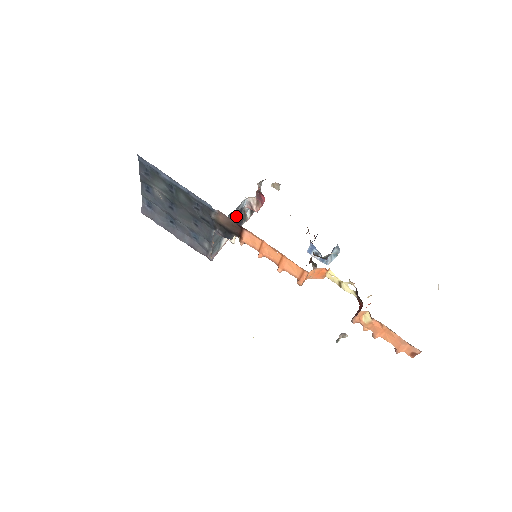
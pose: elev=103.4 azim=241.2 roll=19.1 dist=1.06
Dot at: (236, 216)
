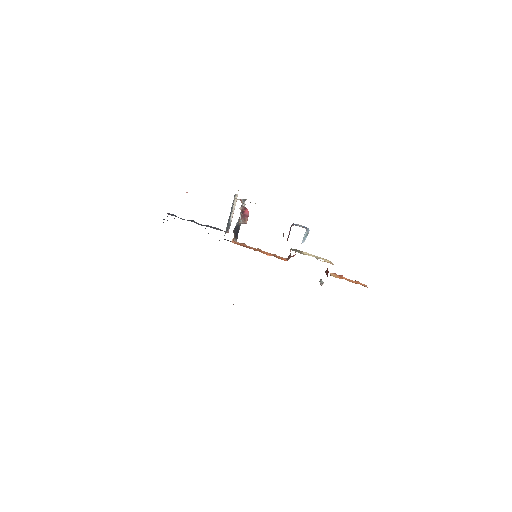
Dot at: (234, 230)
